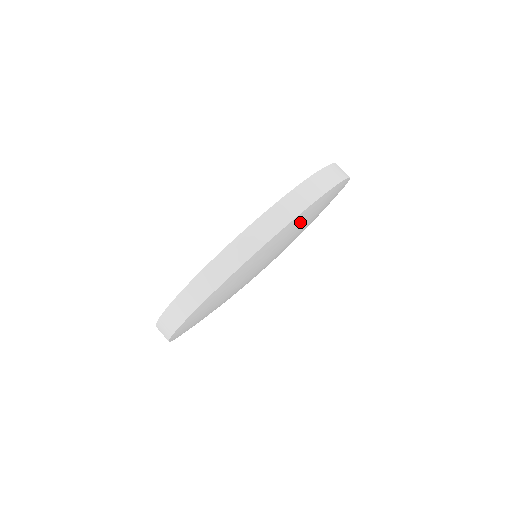
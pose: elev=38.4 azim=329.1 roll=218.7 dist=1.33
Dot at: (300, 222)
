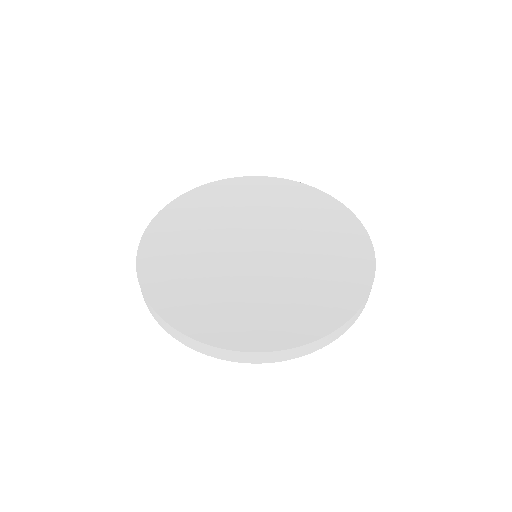
Dot at: occluded
